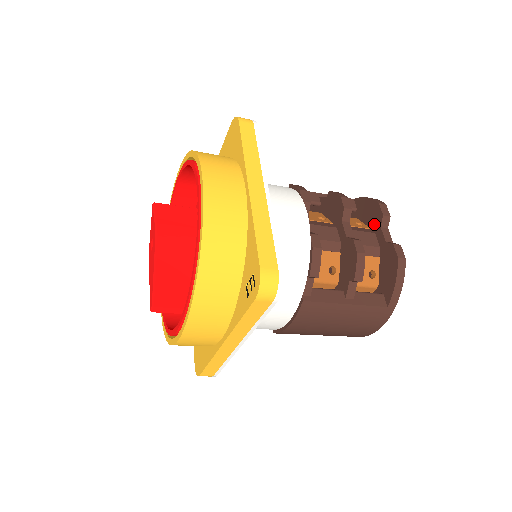
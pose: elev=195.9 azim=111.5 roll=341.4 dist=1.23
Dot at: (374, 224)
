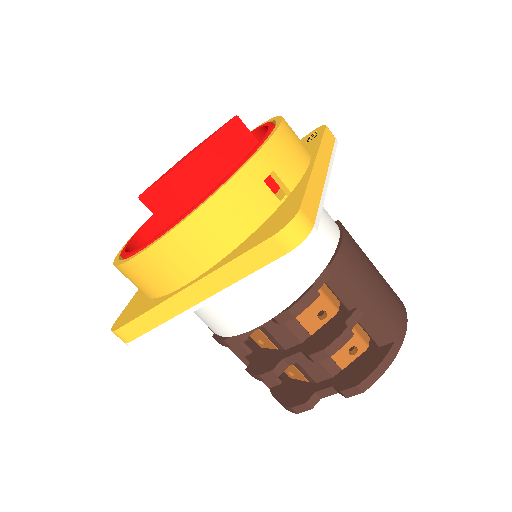
Dot at: occluded
